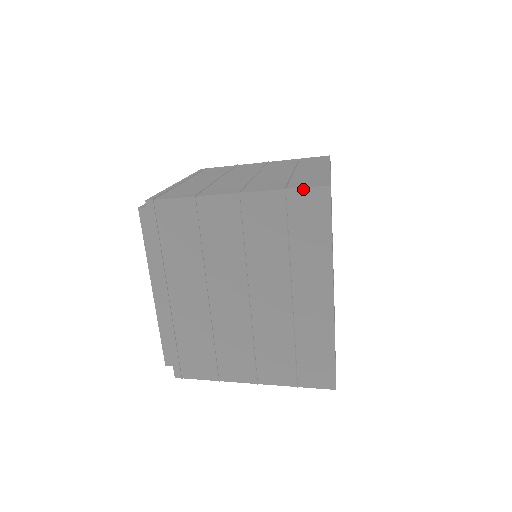
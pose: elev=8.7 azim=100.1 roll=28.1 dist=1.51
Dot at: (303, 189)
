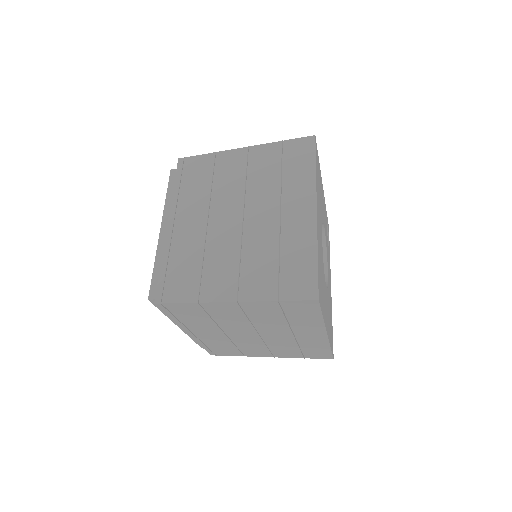
Dot at: (295, 139)
